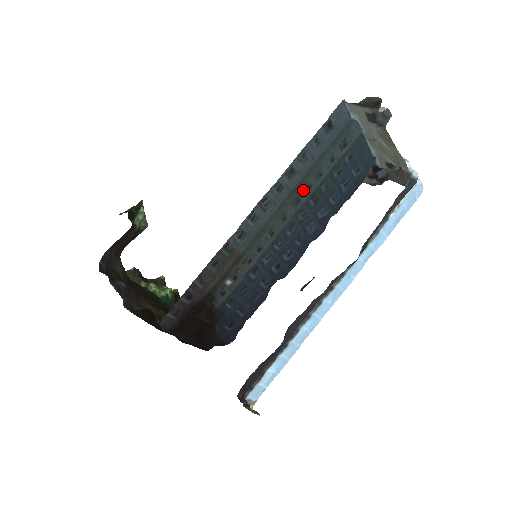
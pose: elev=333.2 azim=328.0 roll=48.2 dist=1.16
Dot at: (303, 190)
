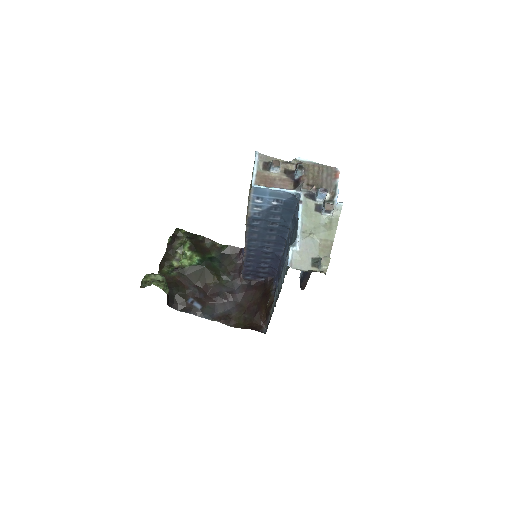
Dot at: occluded
